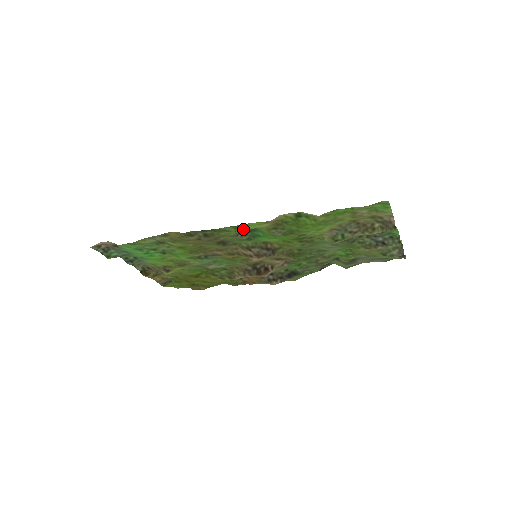
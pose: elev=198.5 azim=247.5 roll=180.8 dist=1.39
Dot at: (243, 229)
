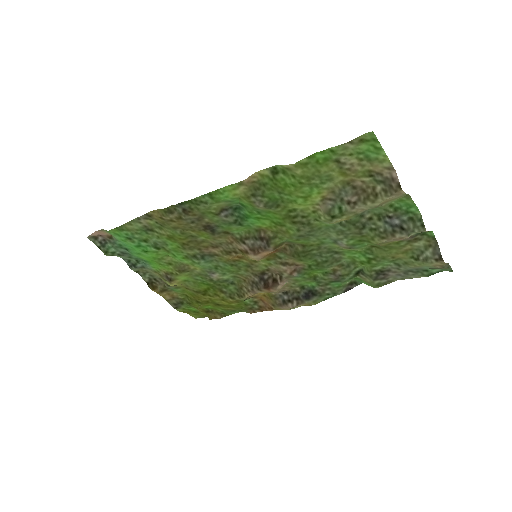
Dot at: (220, 198)
